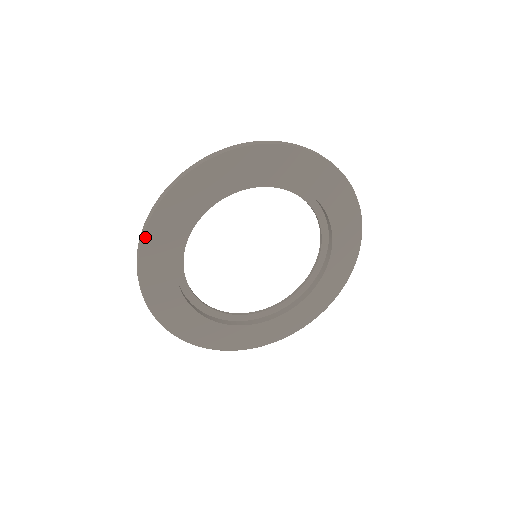
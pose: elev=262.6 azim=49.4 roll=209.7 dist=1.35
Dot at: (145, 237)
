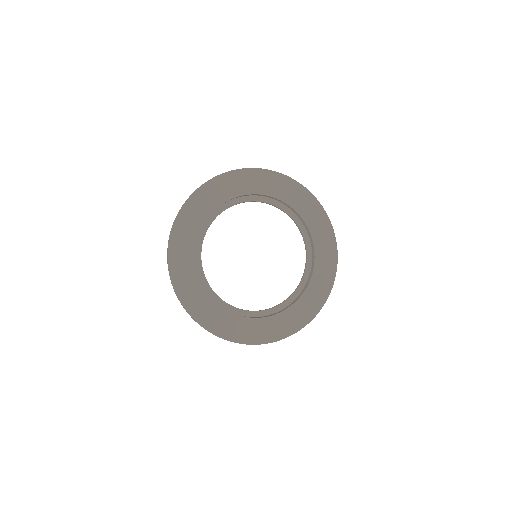
Dot at: (176, 287)
